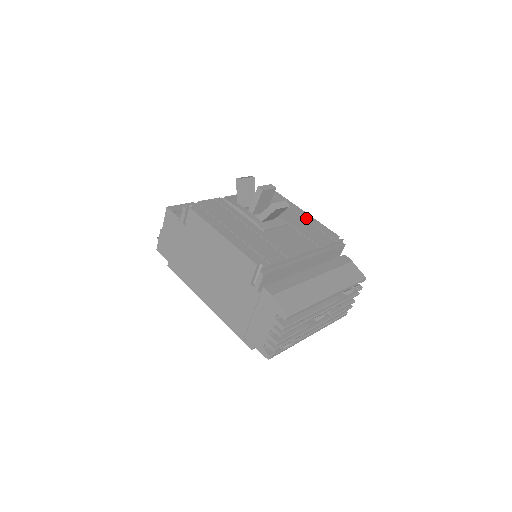
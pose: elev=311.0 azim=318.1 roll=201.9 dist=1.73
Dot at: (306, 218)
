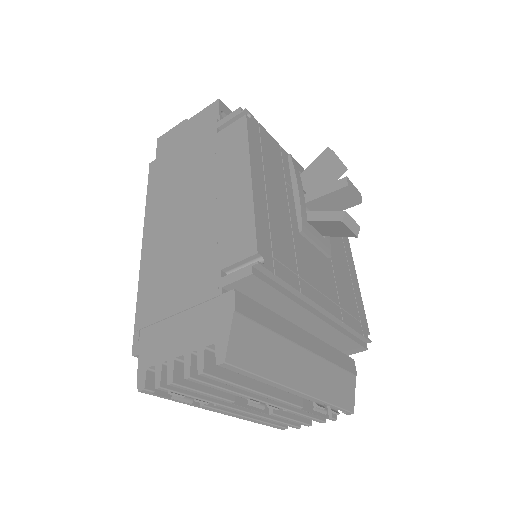
Dot at: (352, 275)
